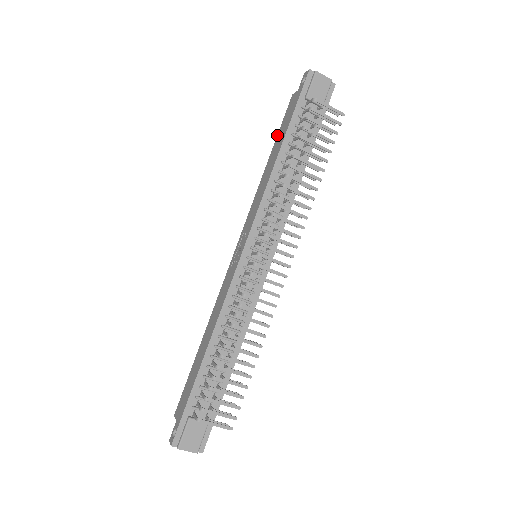
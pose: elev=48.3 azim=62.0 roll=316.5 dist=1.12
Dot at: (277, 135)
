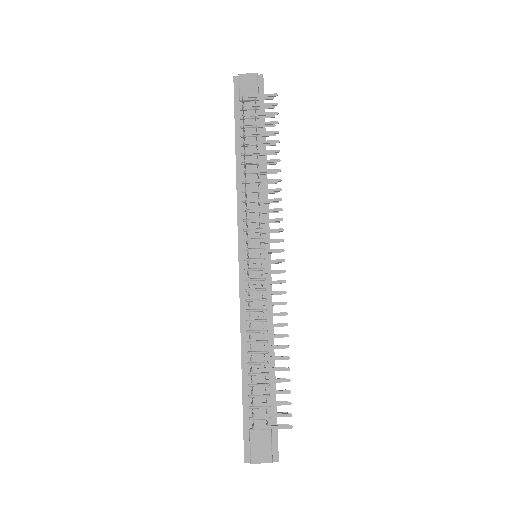
Dot at: occluded
